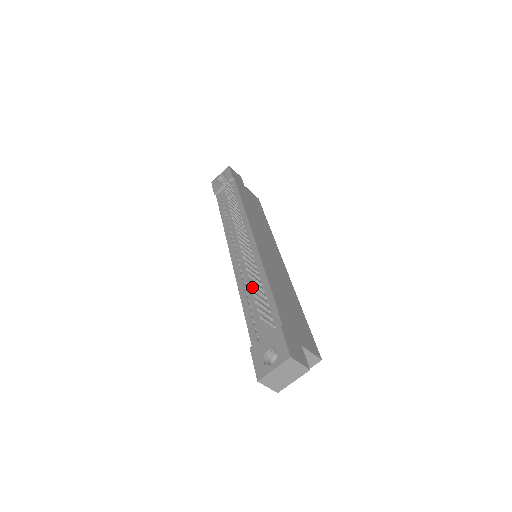
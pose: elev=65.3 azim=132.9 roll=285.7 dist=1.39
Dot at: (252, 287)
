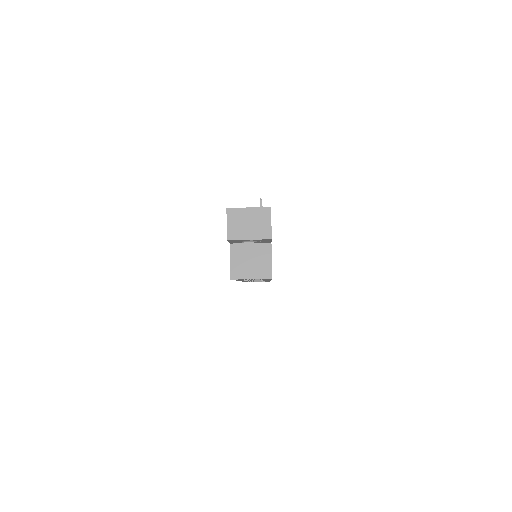
Dot at: occluded
